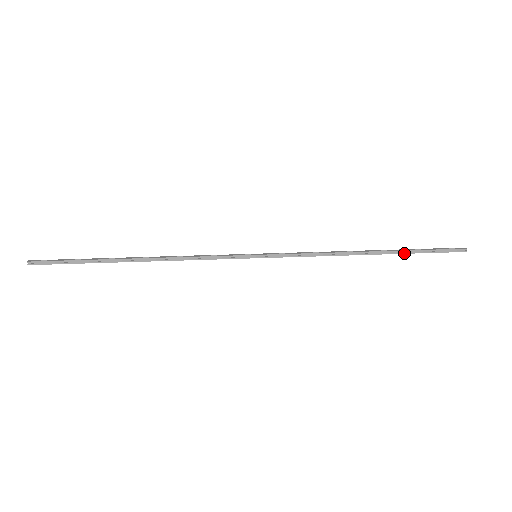
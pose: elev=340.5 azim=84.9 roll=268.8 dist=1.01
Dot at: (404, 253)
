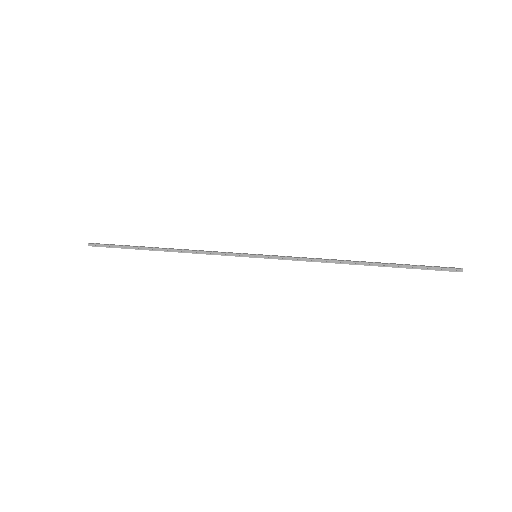
Dot at: (394, 267)
